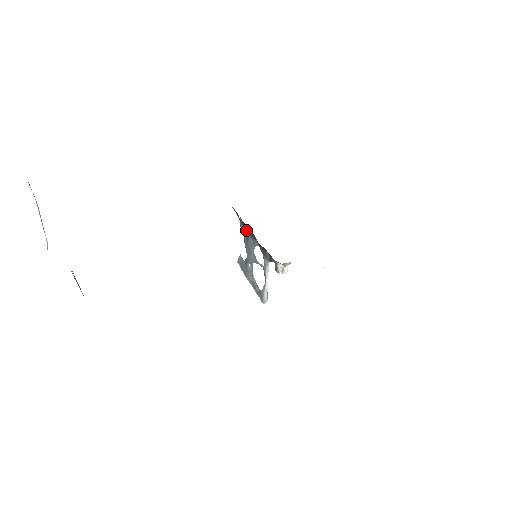
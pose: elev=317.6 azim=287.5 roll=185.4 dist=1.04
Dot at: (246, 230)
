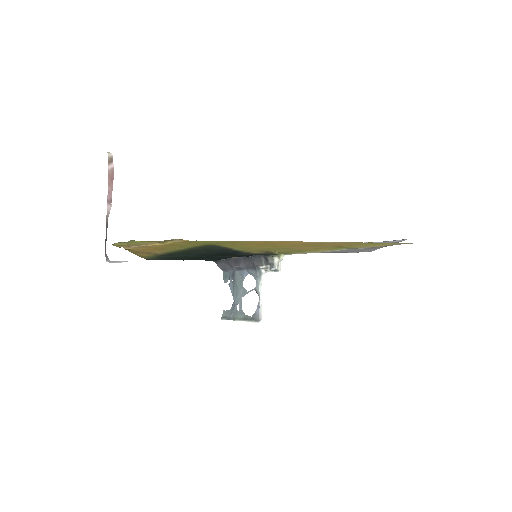
Dot at: (236, 264)
